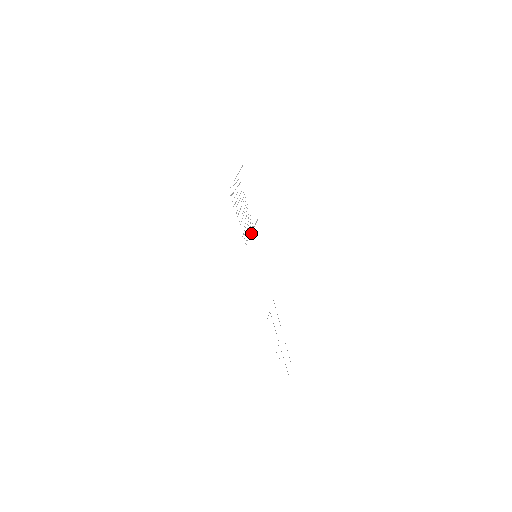
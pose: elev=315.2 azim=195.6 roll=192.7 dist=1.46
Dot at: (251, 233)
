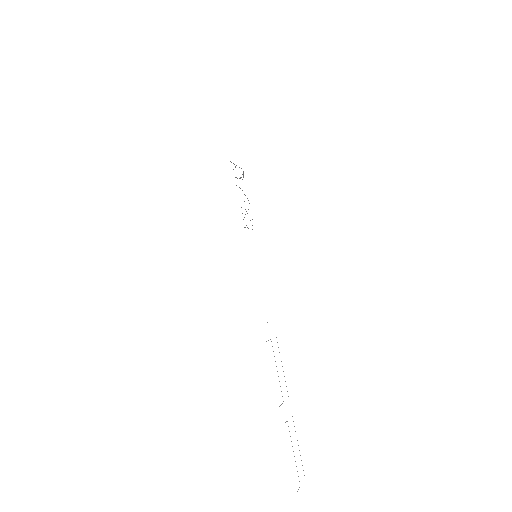
Dot at: occluded
